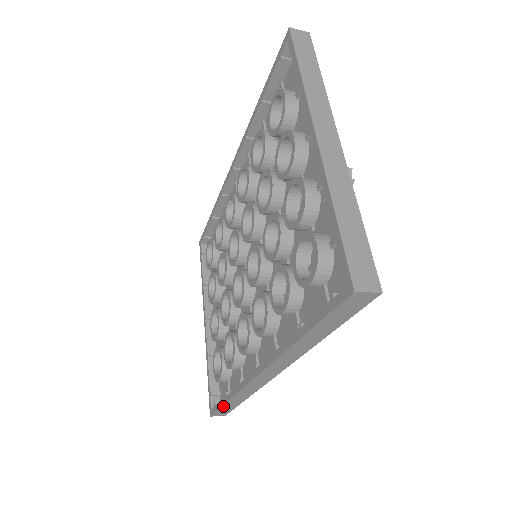
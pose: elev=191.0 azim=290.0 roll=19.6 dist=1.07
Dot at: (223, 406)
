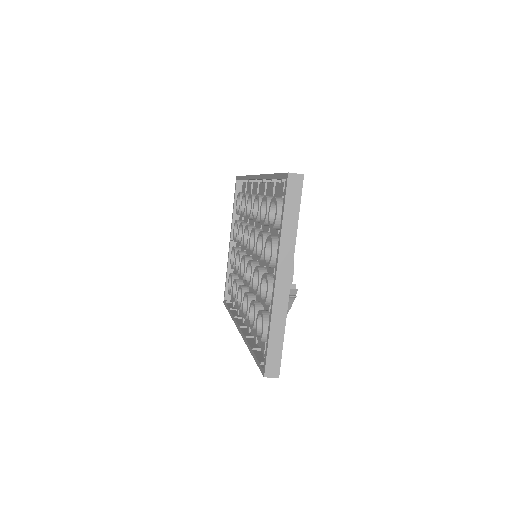
Dot at: occluded
